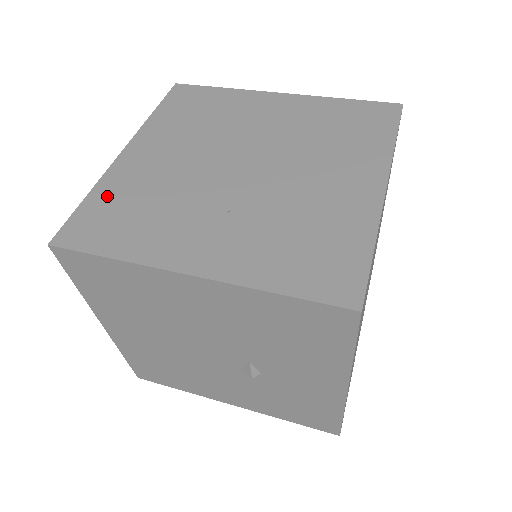
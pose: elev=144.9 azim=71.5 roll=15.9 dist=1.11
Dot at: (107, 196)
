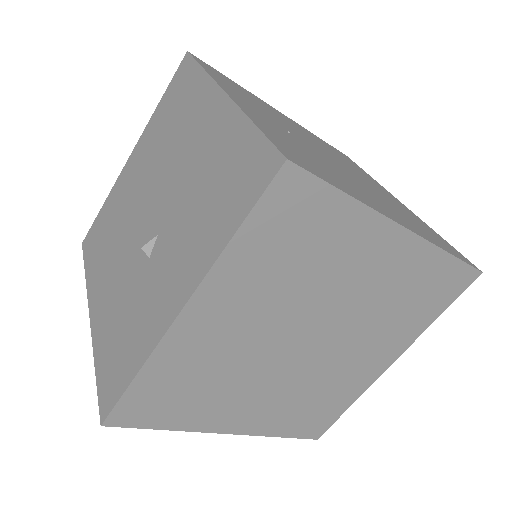
Dot at: (242, 89)
